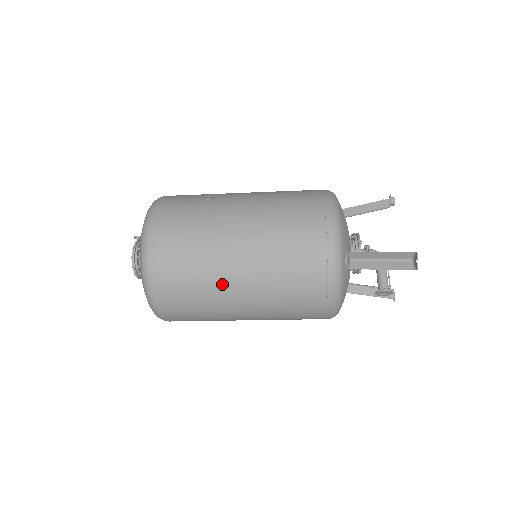
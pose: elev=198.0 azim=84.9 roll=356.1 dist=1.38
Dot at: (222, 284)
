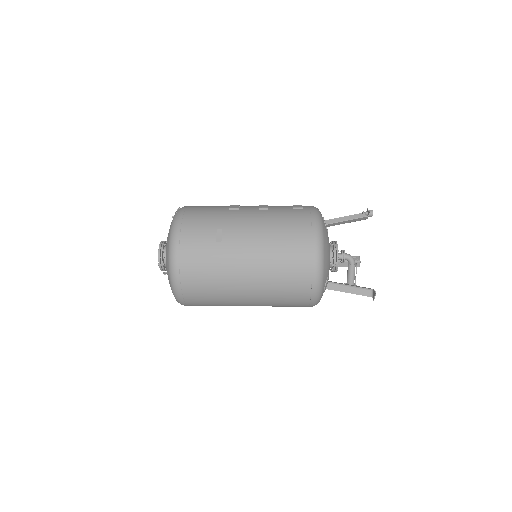
Dot at: (234, 304)
